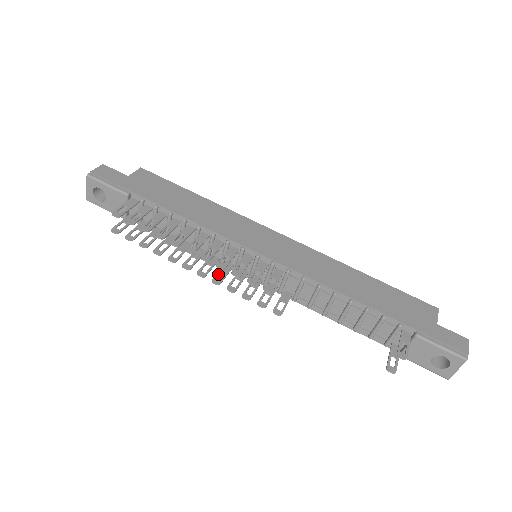
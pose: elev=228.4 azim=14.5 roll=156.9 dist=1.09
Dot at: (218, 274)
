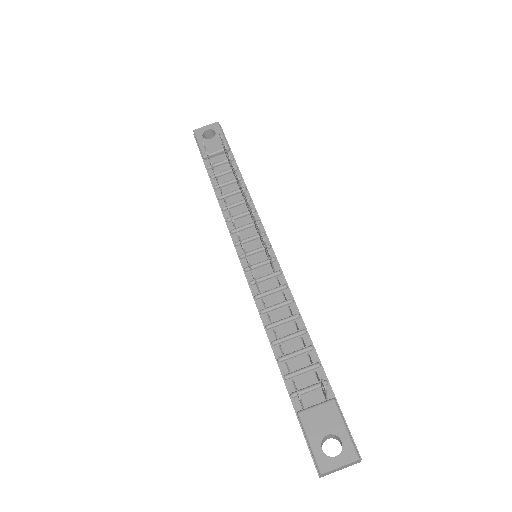
Dot at: occluded
